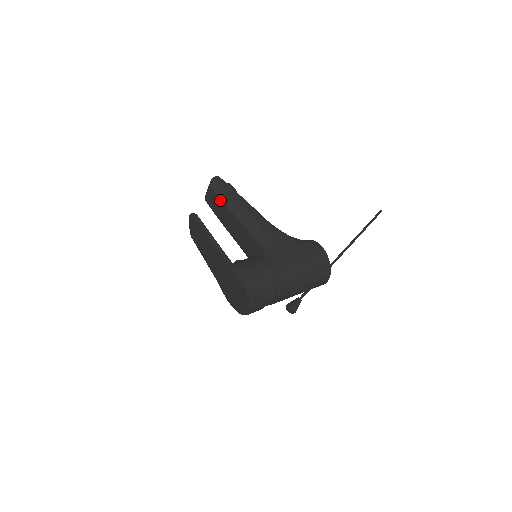
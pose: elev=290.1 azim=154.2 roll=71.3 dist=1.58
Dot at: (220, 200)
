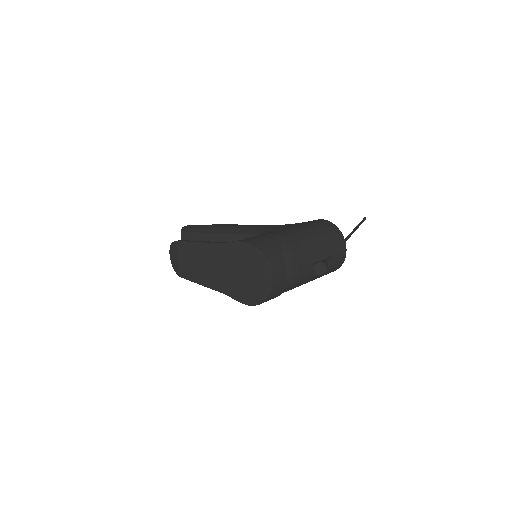
Dot at: (196, 234)
